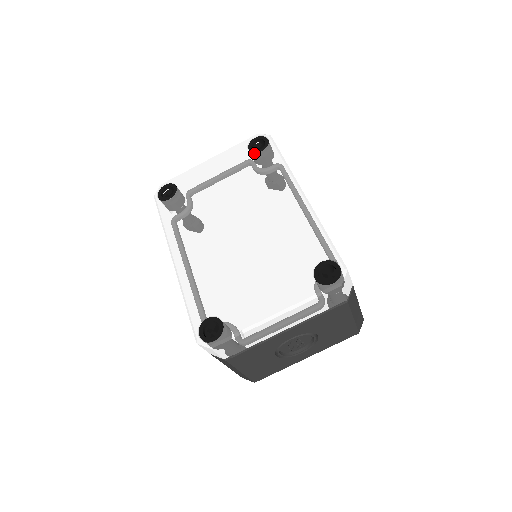
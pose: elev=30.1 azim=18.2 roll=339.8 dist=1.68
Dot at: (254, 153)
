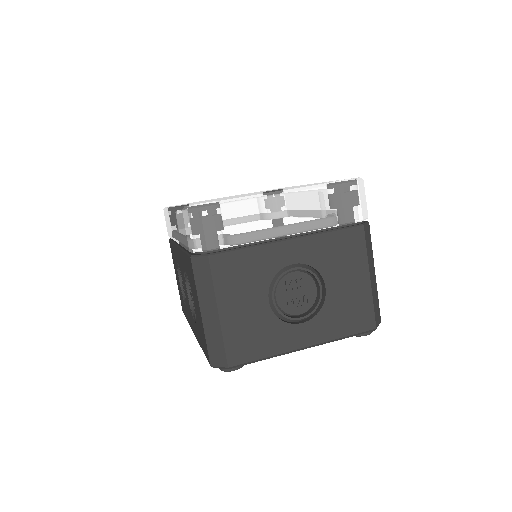
Dot at: occluded
